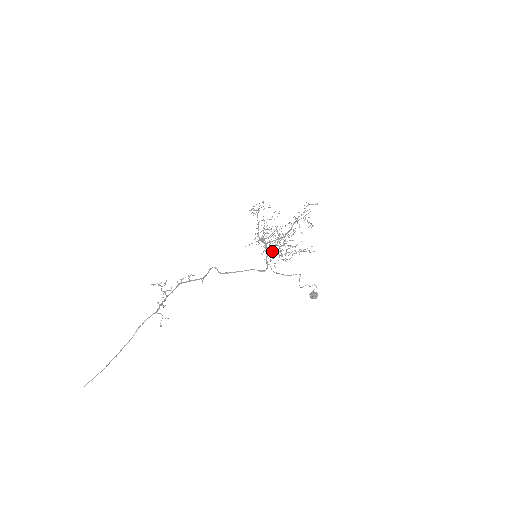
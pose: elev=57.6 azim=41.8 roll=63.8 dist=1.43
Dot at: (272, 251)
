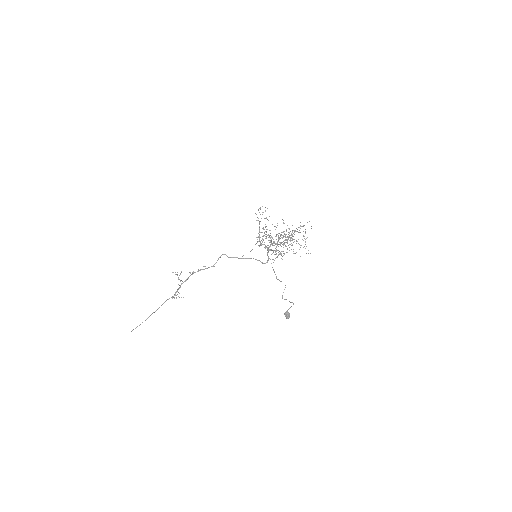
Dot at: (272, 250)
